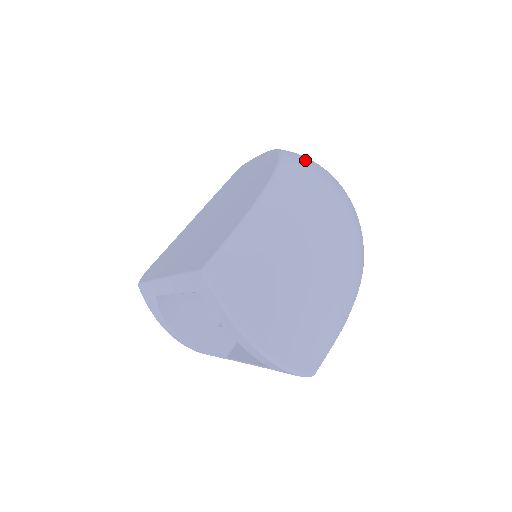
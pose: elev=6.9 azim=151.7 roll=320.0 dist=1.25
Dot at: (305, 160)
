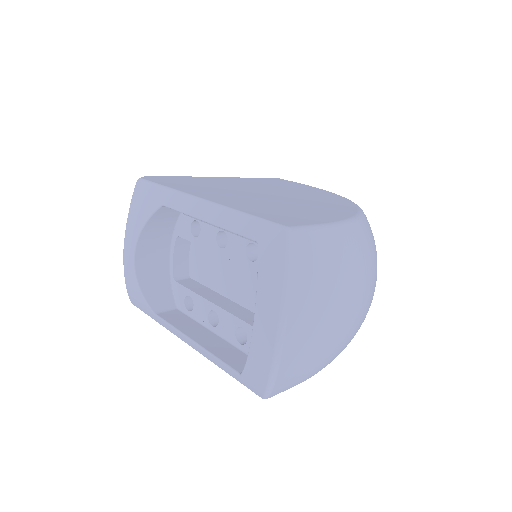
Dot at: occluded
